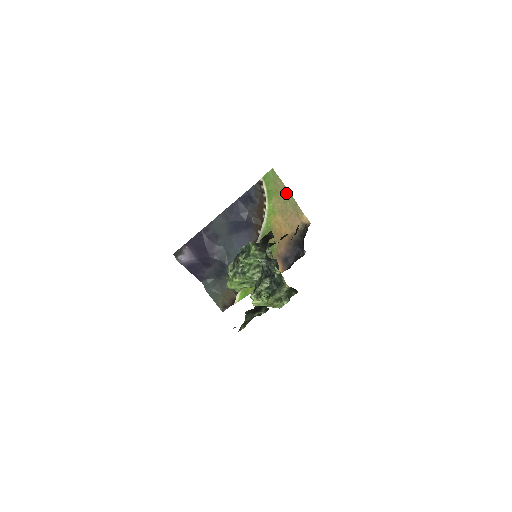
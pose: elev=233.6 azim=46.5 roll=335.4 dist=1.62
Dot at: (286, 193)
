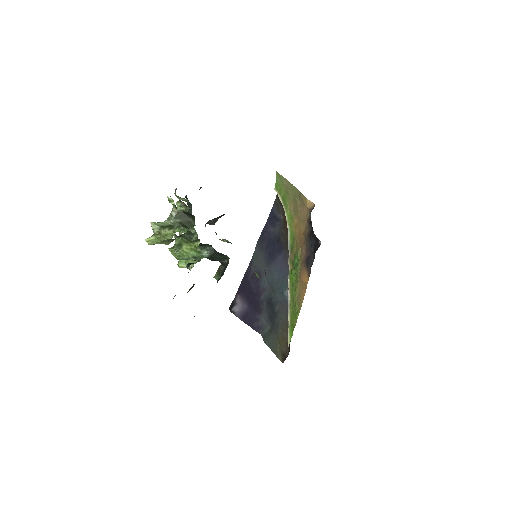
Dot at: (292, 189)
